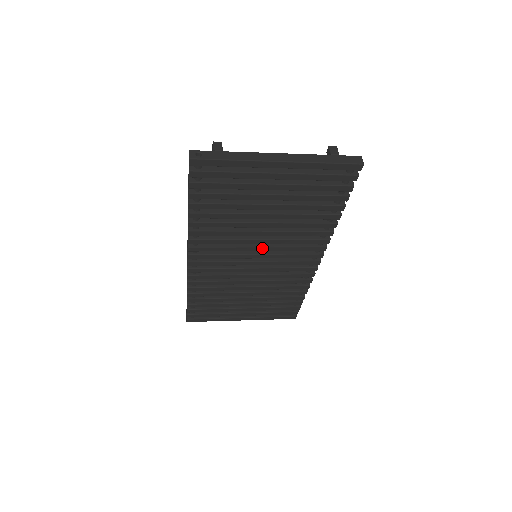
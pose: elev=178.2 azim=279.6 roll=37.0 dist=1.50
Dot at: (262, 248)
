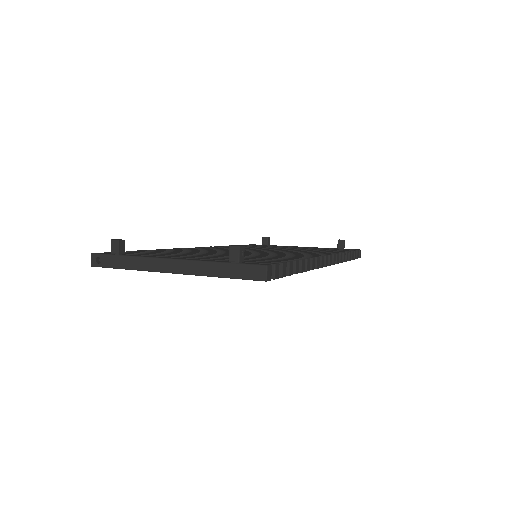
Dot at: occluded
